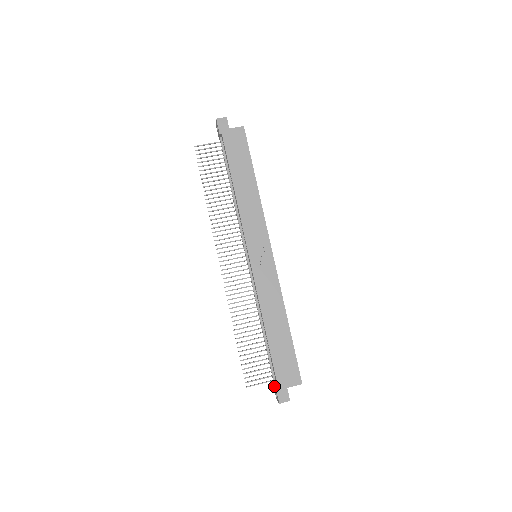
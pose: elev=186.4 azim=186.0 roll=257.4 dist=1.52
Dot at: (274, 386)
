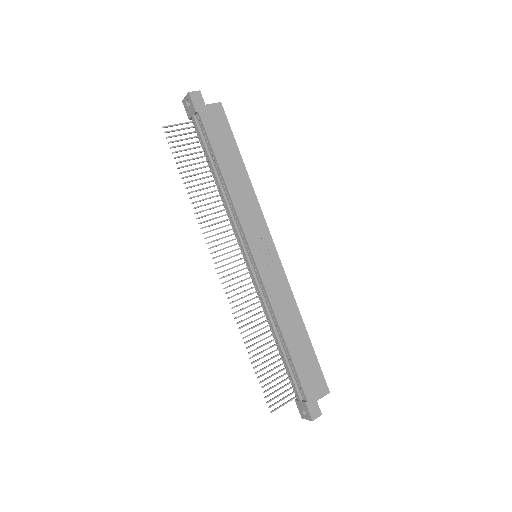
Dot at: (300, 403)
